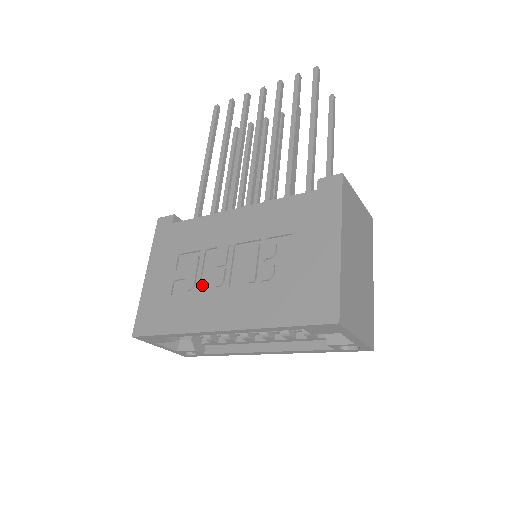
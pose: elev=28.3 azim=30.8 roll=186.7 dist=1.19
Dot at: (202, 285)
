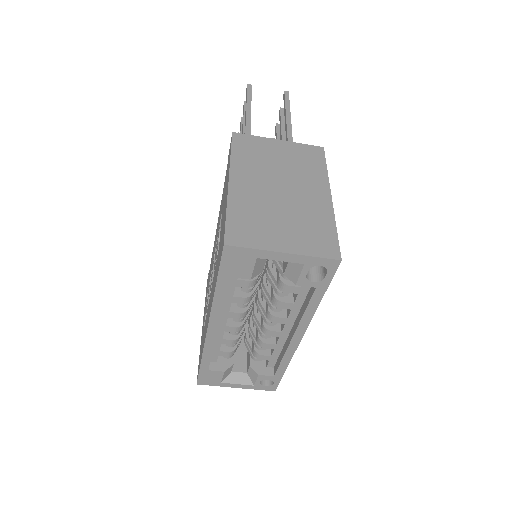
Dot at: occluded
